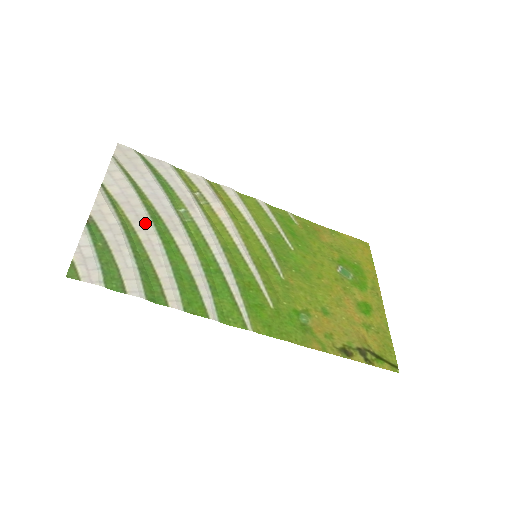
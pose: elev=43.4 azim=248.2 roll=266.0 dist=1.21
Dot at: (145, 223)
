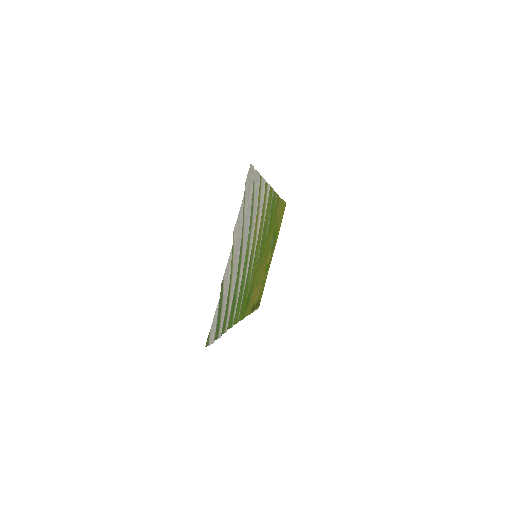
Dot at: (237, 265)
